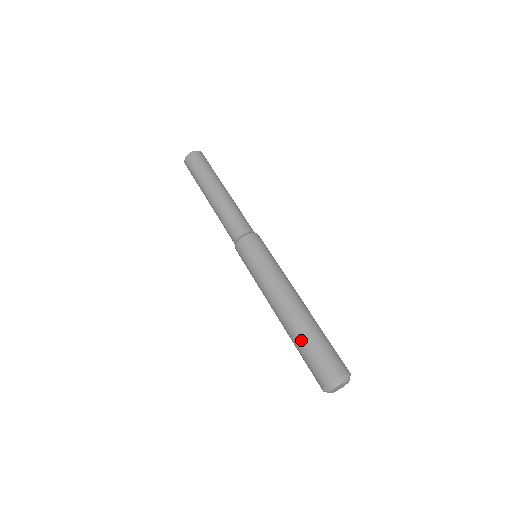
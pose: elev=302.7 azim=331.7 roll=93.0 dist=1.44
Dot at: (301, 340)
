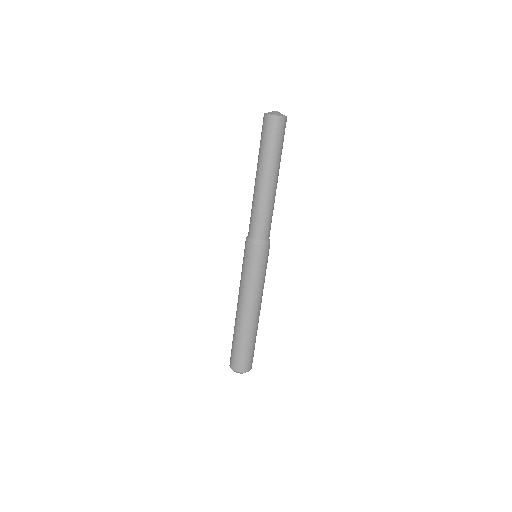
Dot at: (233, 335)
